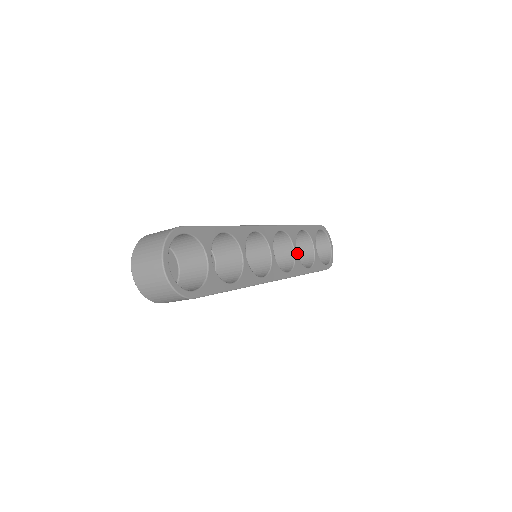
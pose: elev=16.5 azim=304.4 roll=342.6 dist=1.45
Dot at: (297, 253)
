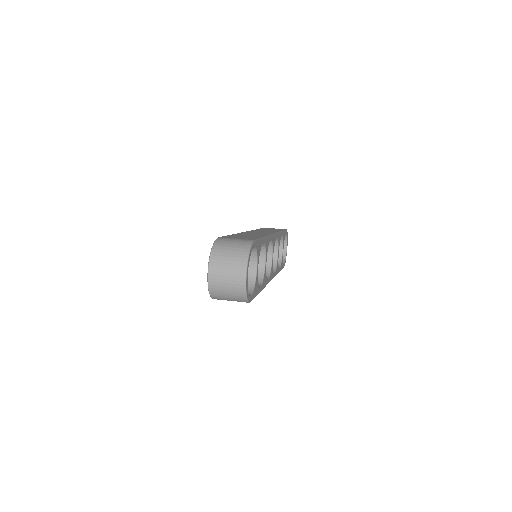
Dot at: (278, 256)
